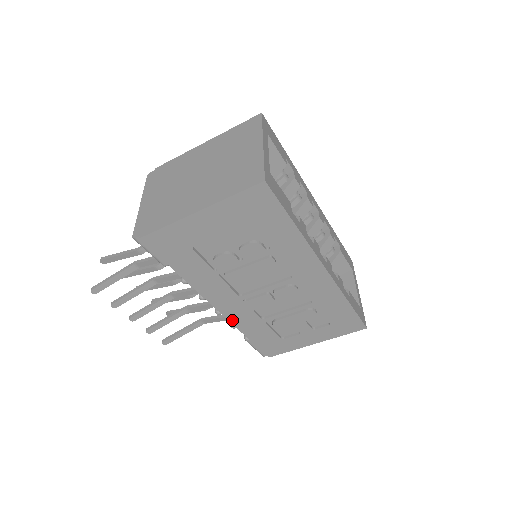
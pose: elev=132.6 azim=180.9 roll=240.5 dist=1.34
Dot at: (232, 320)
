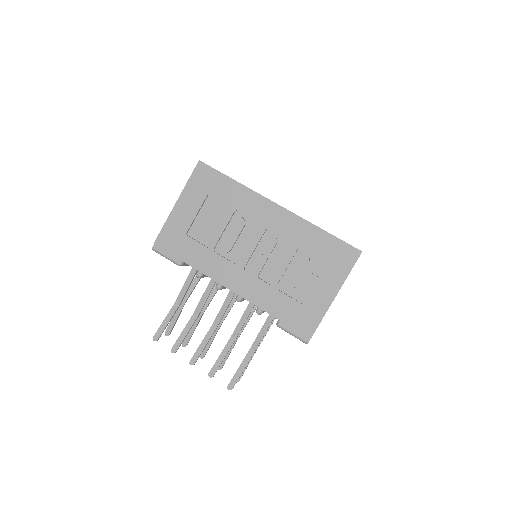
Dot at: (250, 299)
